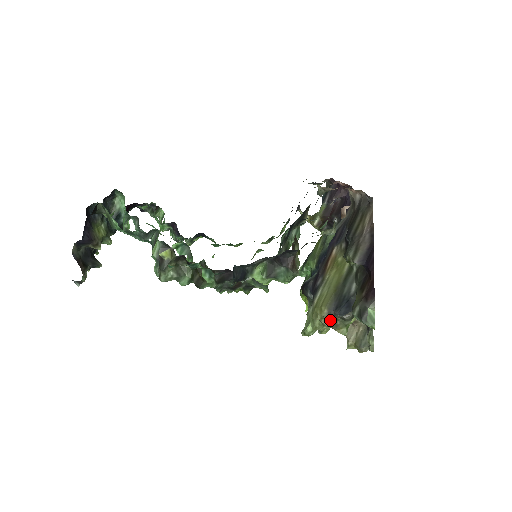
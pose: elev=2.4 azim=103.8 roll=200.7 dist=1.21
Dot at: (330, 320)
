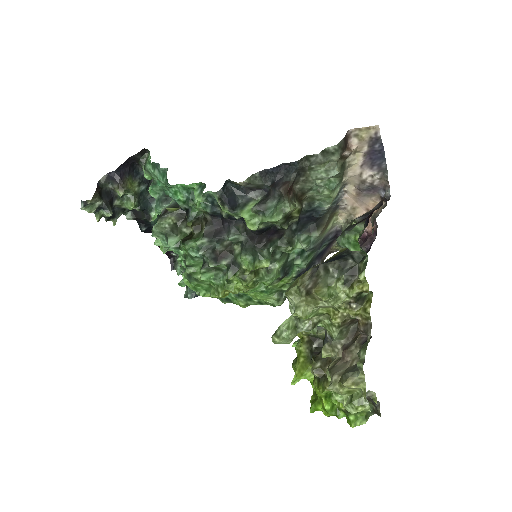
Dot at: (310, 281)
